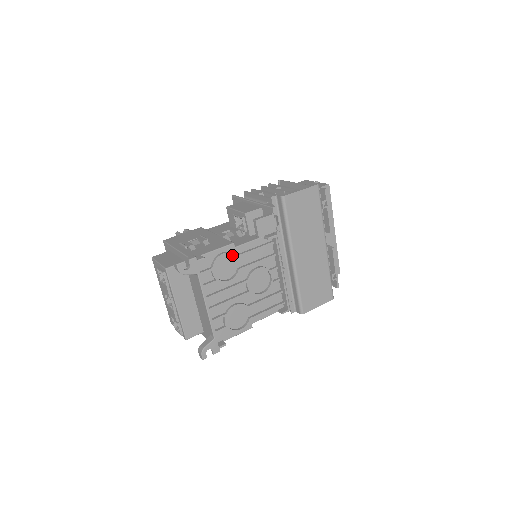
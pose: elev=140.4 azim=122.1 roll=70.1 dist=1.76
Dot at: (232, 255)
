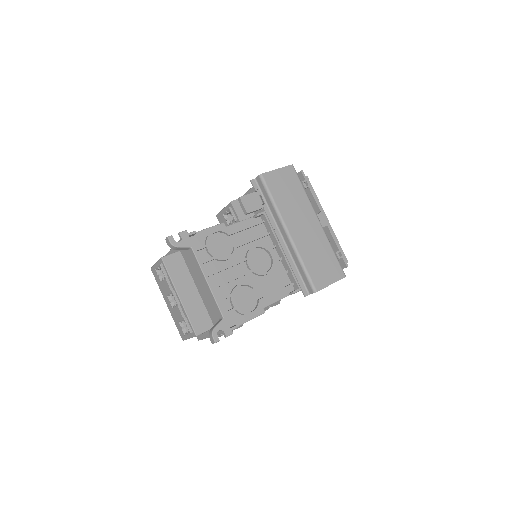
Dot at: (225, 234)
